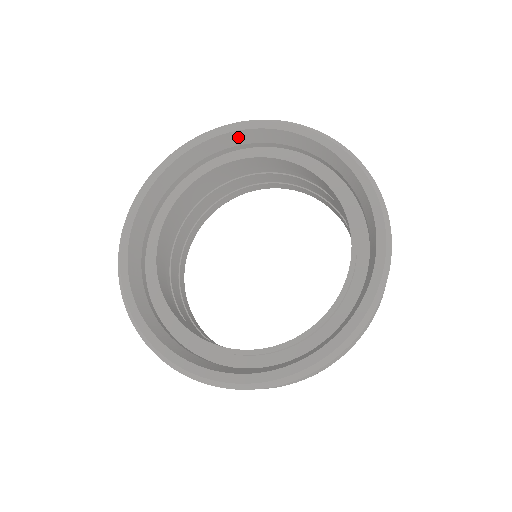
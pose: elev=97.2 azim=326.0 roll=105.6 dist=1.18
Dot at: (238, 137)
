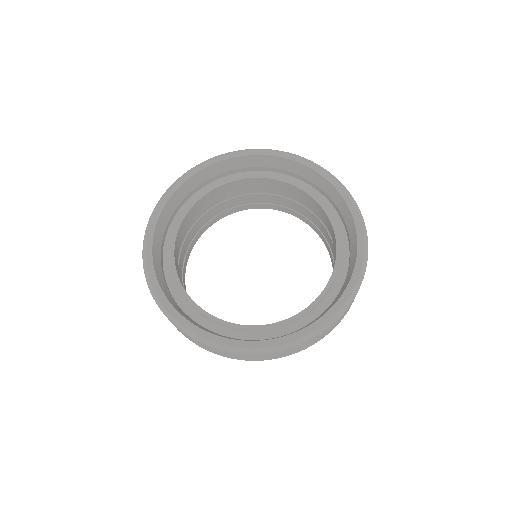
Dot at: (323, 183)
